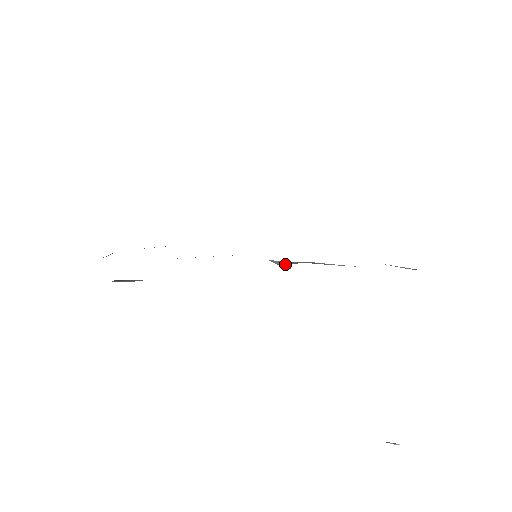
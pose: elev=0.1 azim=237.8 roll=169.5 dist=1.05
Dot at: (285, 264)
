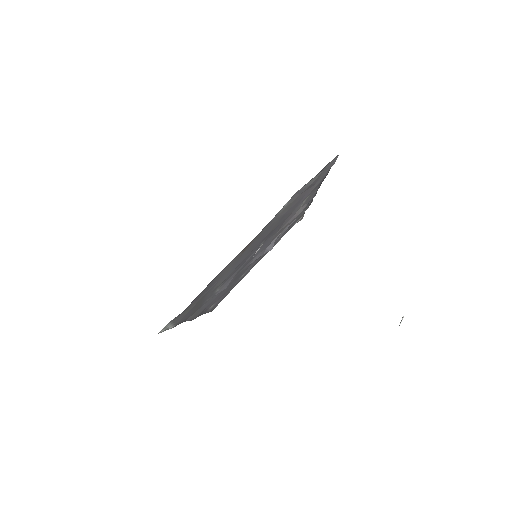
Dot at: occluded
